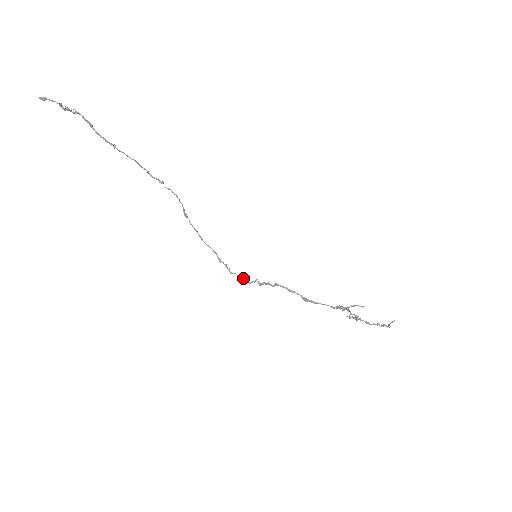
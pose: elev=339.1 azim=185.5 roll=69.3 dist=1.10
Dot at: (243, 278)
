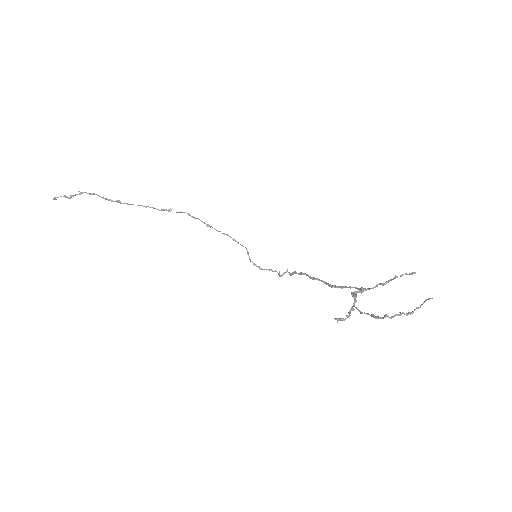
Dot at: (275, 271)
